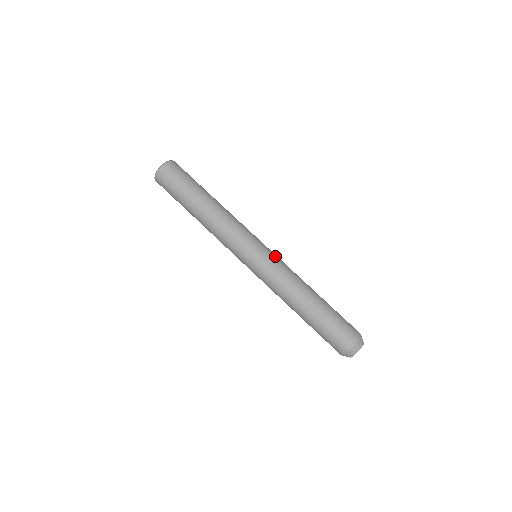
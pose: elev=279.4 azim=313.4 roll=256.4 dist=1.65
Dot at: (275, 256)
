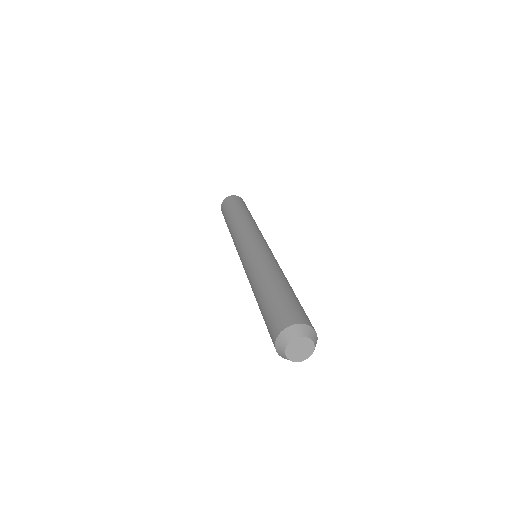
Dot at: occluded
